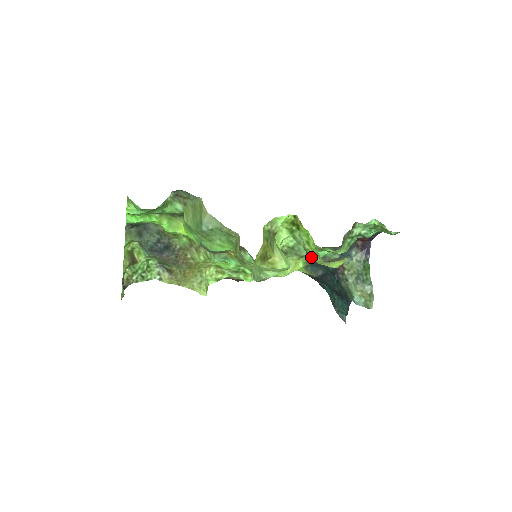
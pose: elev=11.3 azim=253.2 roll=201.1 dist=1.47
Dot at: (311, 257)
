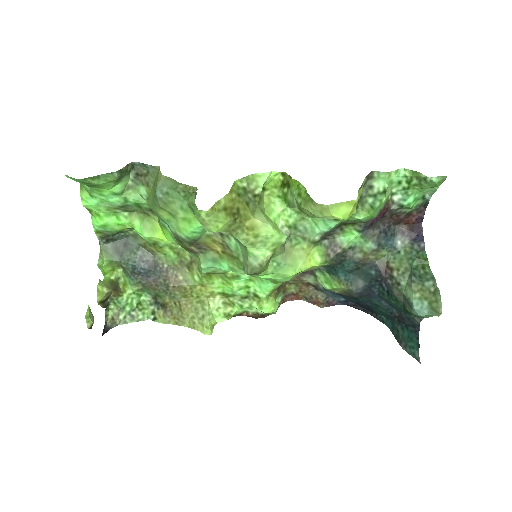
Dot at: (331, 246)
